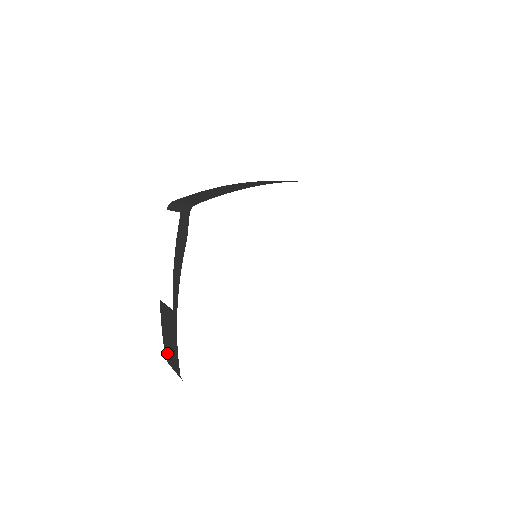
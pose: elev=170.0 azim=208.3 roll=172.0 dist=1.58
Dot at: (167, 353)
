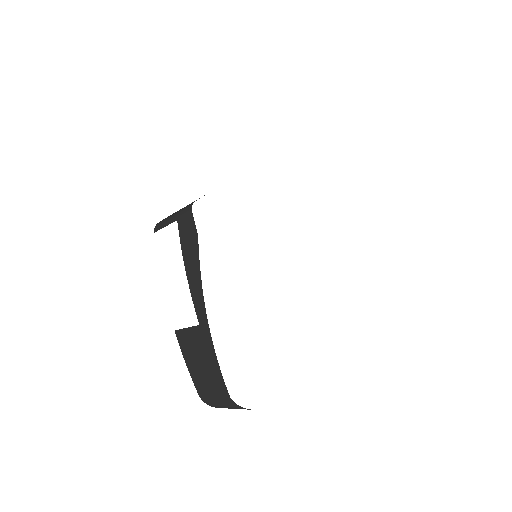
Dot at: (201, 386)
